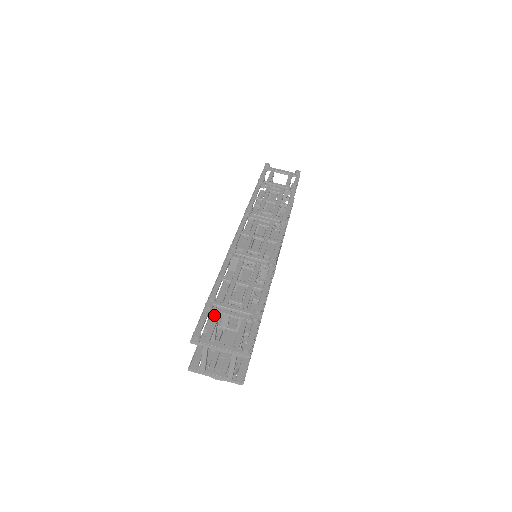
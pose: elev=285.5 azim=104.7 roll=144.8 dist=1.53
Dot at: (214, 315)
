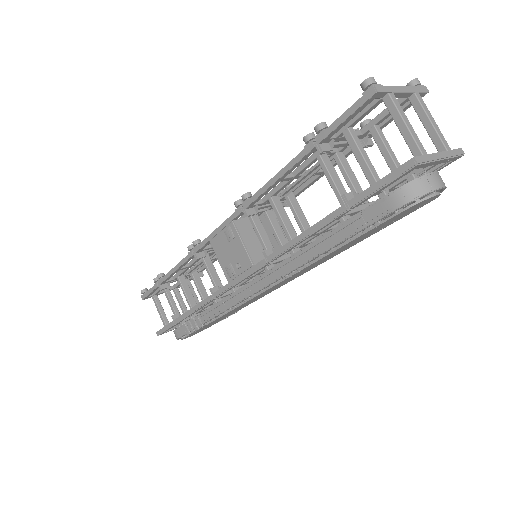
Dot at: occluded
